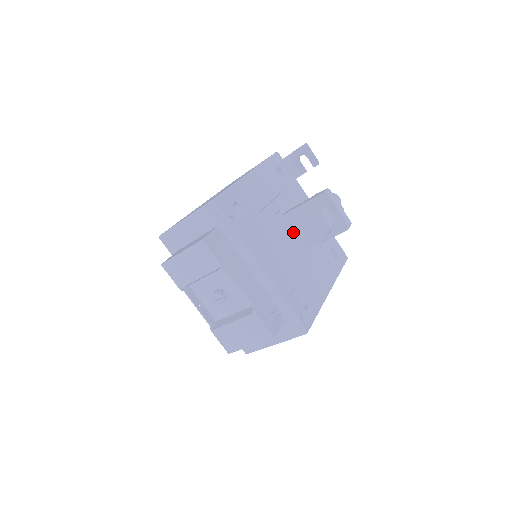
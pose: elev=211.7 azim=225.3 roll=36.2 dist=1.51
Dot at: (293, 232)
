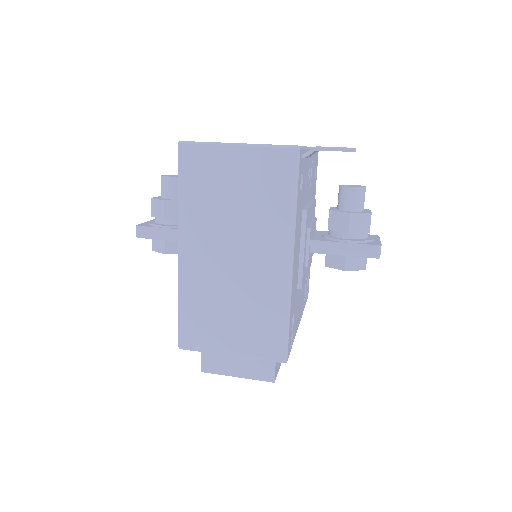
Dot at: occluded
